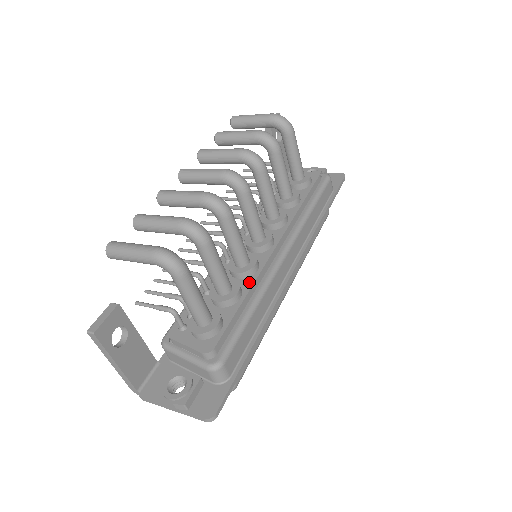
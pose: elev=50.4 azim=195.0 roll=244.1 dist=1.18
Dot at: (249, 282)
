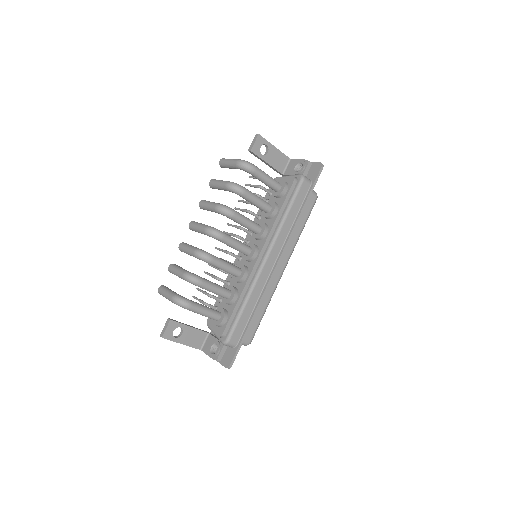
Dot at: (242, 286)
